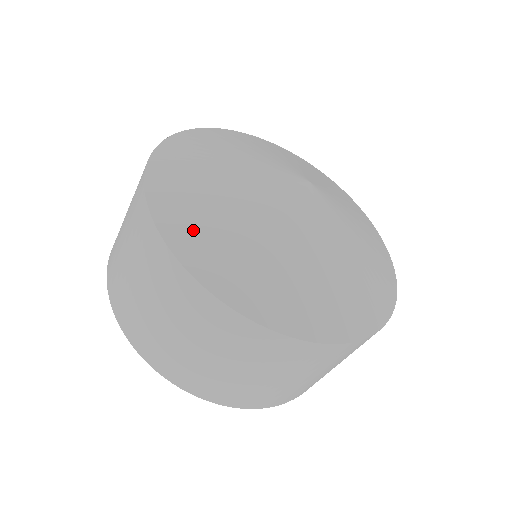
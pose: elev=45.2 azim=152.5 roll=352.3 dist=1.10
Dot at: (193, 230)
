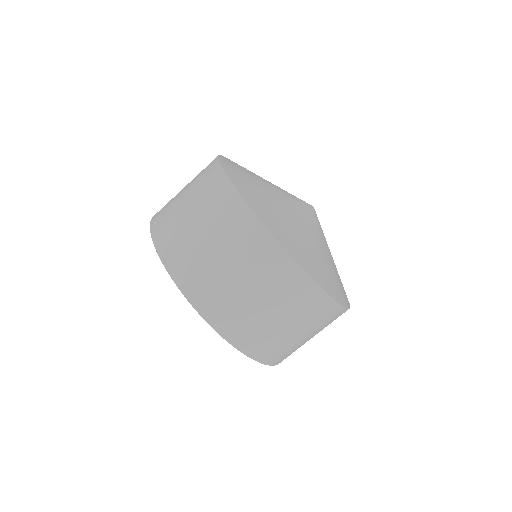
Dot at: (292, 242)
